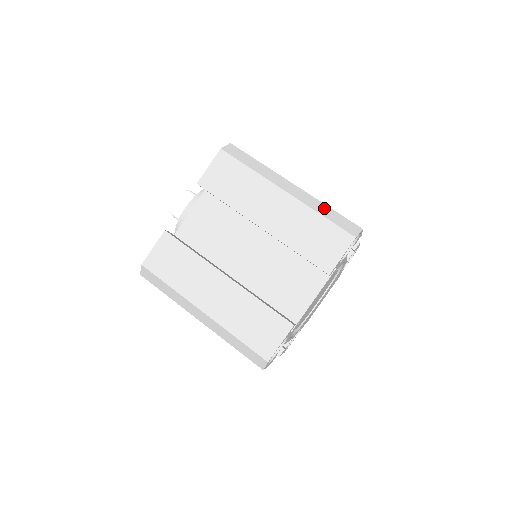
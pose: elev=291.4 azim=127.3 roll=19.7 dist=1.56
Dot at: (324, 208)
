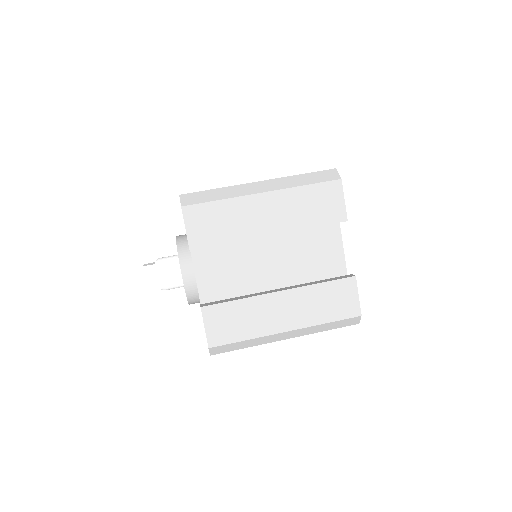
Dot at: (299, 179)
